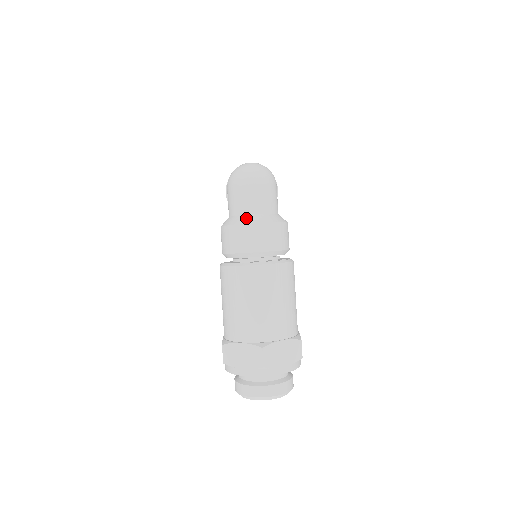
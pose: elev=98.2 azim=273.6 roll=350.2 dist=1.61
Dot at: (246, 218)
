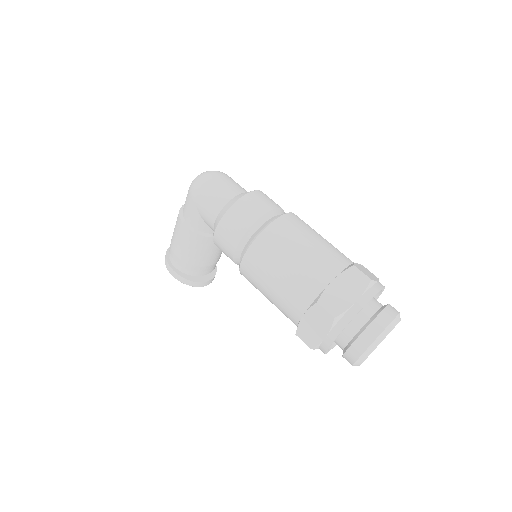
Dot at: (239, 195)
